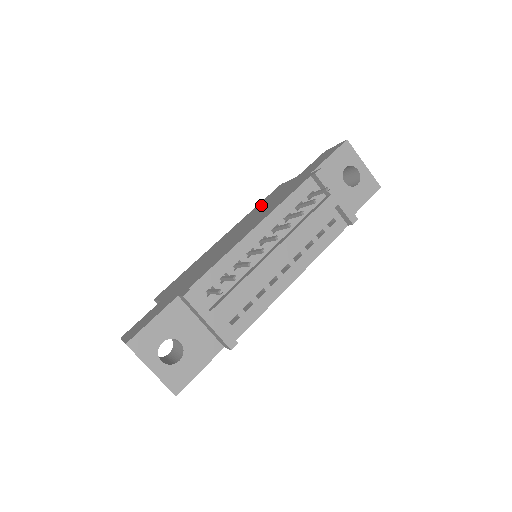
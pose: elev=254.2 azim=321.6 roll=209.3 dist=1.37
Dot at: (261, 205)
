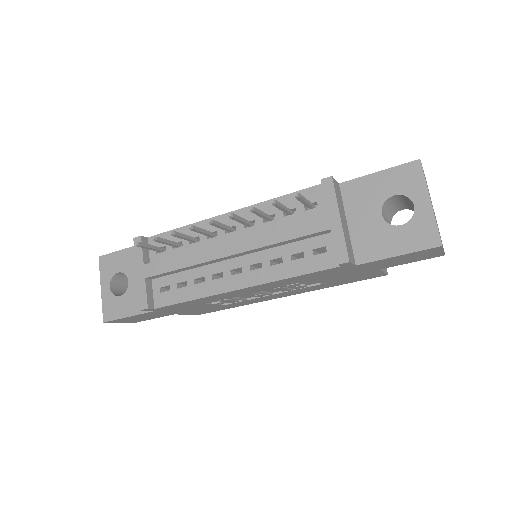
Dot at: occluded
